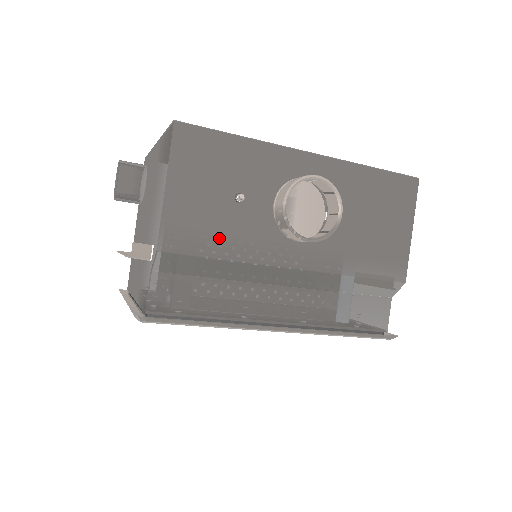
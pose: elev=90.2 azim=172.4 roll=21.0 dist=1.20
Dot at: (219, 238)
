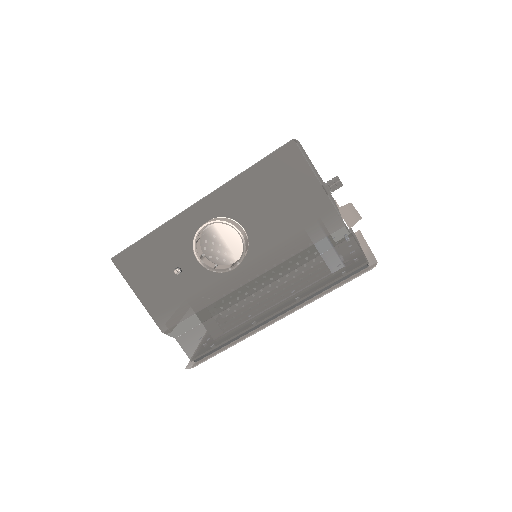
Dot at: (188, 301)
